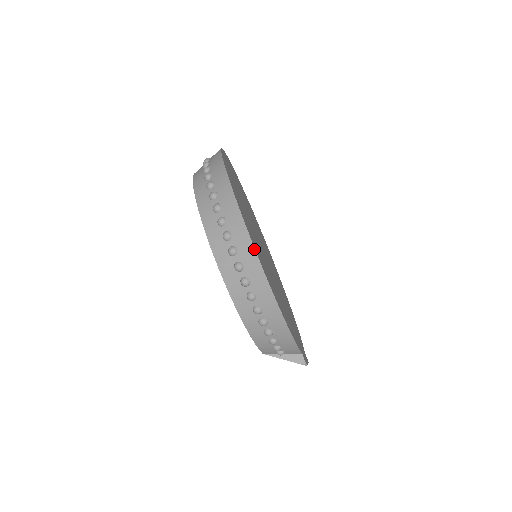
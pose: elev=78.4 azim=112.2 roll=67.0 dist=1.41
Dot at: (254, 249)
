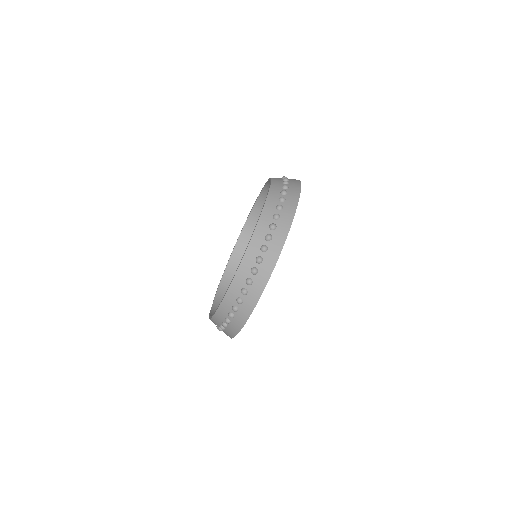
Dot at: (246, 321)
